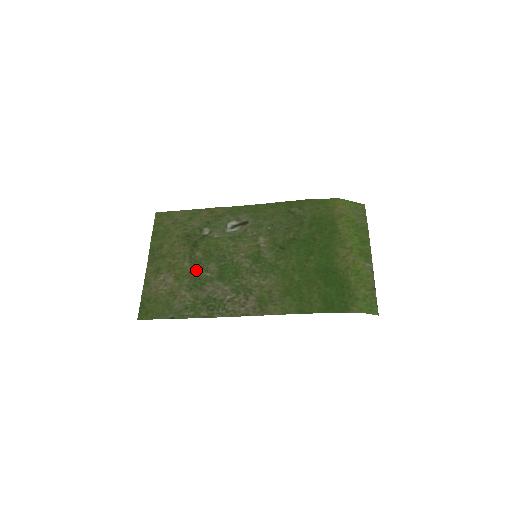
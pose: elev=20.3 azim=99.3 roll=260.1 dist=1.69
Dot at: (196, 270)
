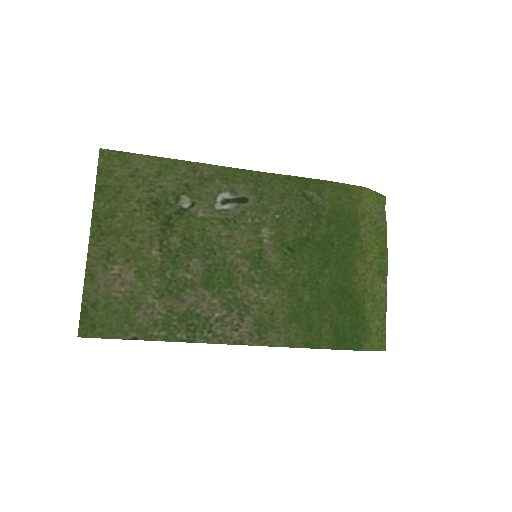
Dot at: (171, 266)
